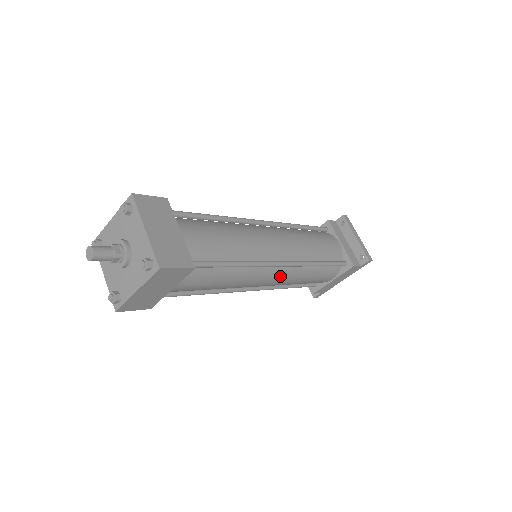
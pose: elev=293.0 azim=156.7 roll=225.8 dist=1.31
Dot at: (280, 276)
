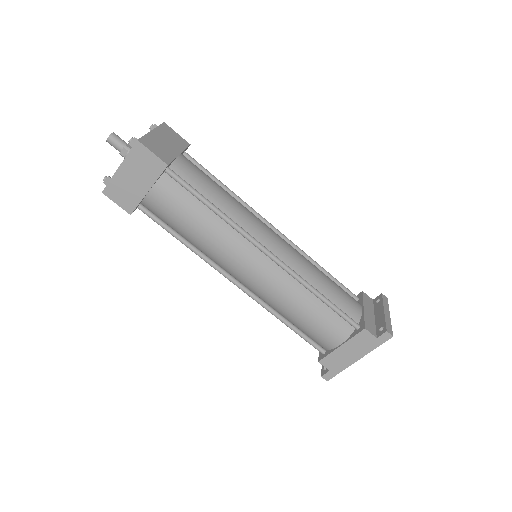
Dot at: (265, 272)
